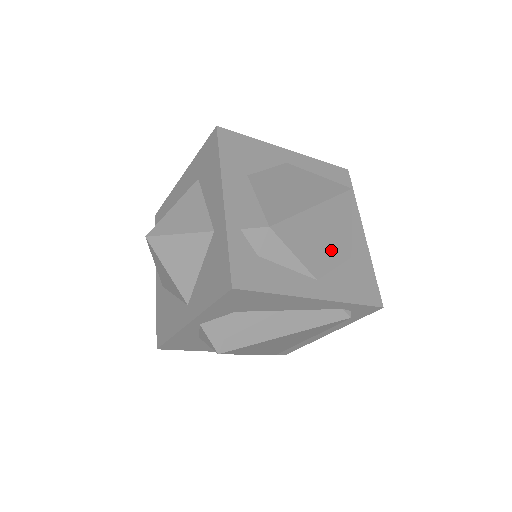
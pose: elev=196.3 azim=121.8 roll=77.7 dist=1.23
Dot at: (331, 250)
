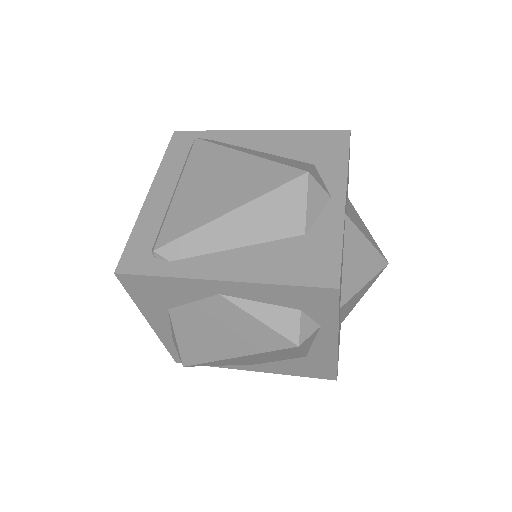
Dot at: (271, 359)
